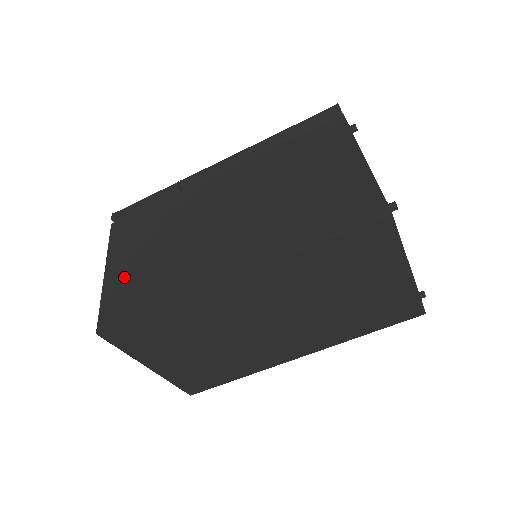
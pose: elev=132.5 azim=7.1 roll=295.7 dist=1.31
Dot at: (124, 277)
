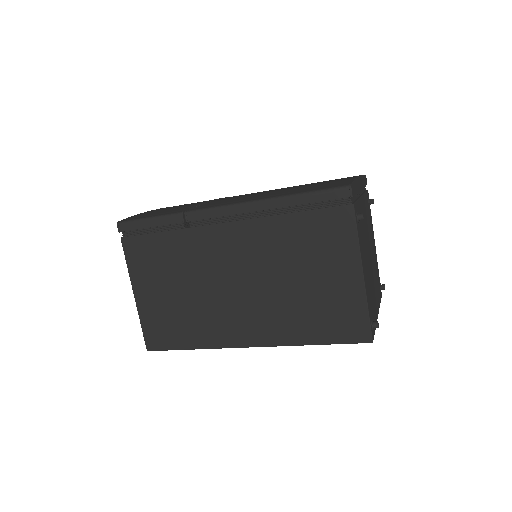
Dot at: (155, 309)
